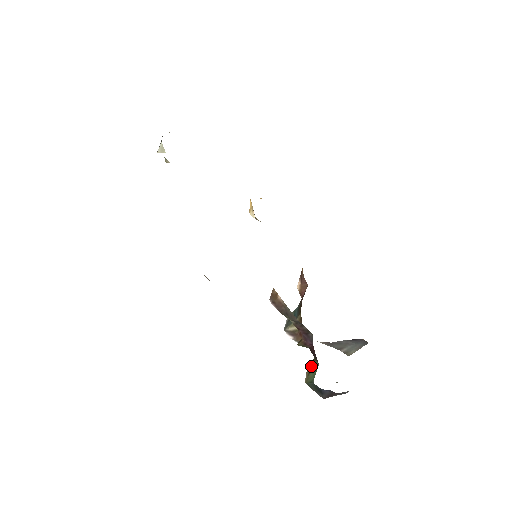
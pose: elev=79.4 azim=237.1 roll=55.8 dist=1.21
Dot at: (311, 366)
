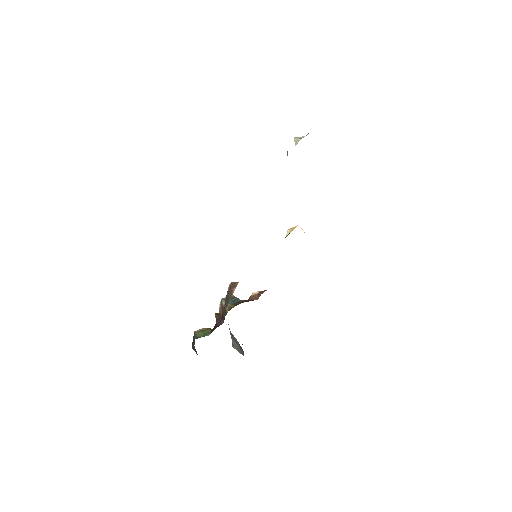
Dot at: (207, 330)
